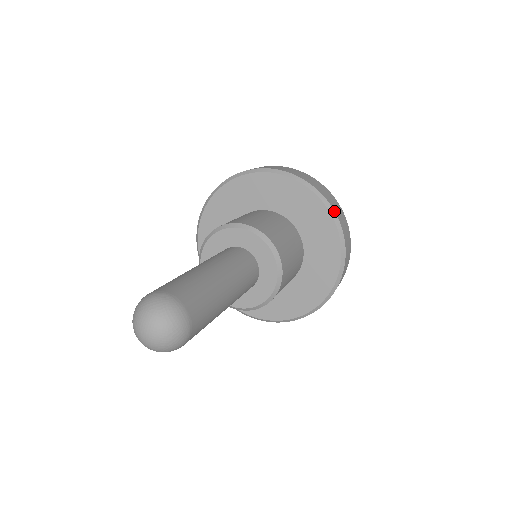
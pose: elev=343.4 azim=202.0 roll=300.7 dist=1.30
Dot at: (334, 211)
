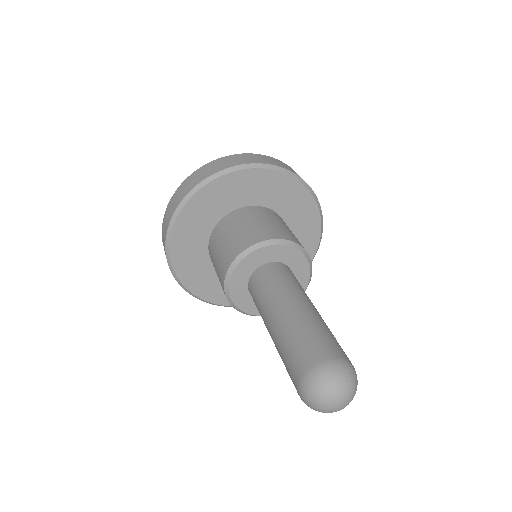
Dot at: occluded
